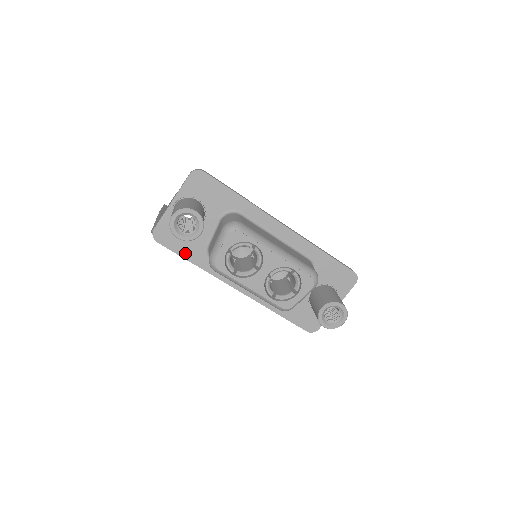
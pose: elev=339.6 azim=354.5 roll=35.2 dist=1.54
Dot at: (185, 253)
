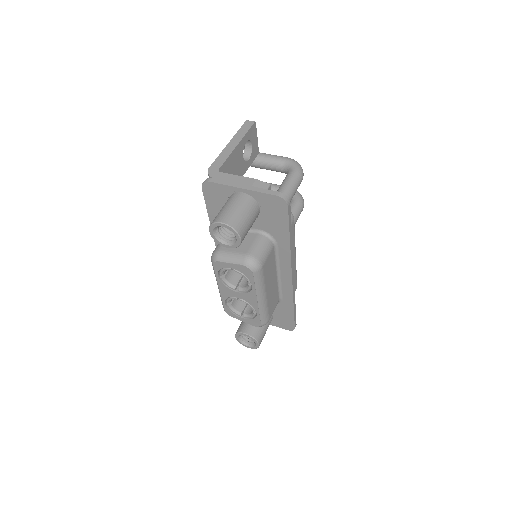
Dot at: (212, 212)
